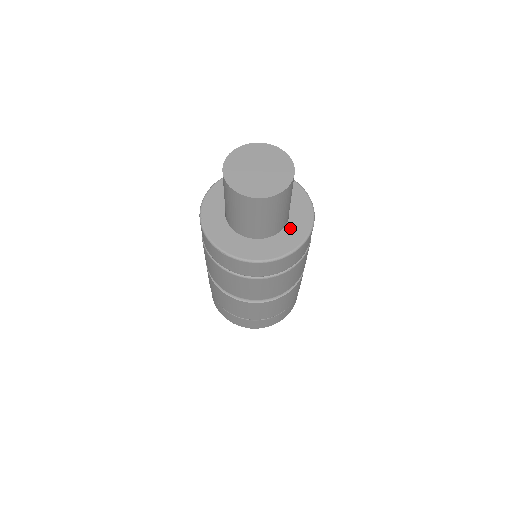
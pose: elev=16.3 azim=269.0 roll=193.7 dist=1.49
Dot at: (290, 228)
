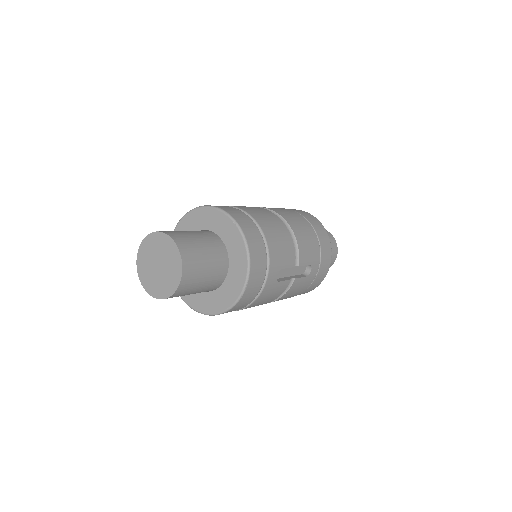
Dot at: (223, 289)
